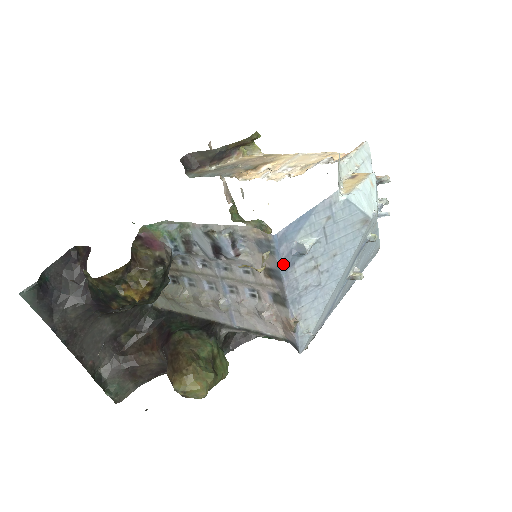
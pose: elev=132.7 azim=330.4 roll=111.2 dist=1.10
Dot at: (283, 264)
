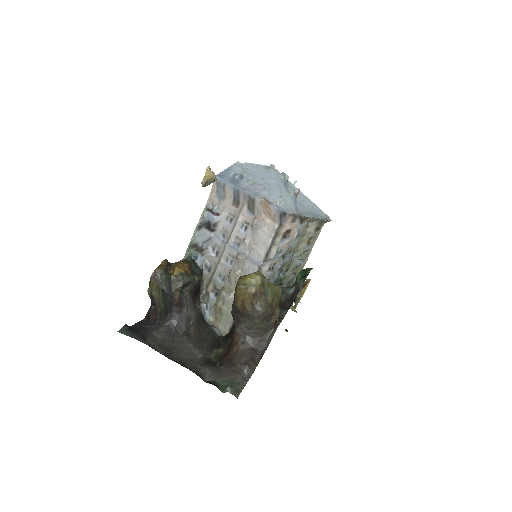
Dot at: (232, 183)
